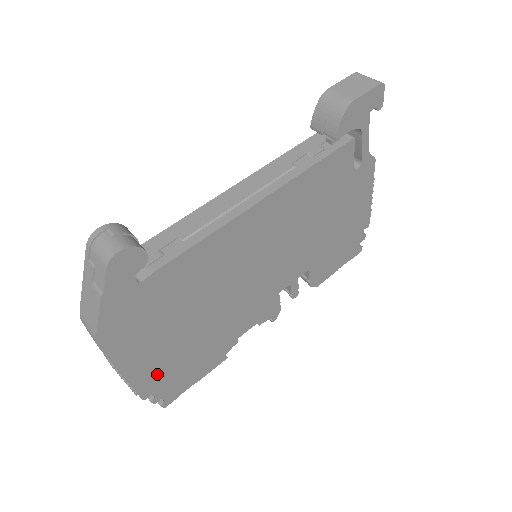
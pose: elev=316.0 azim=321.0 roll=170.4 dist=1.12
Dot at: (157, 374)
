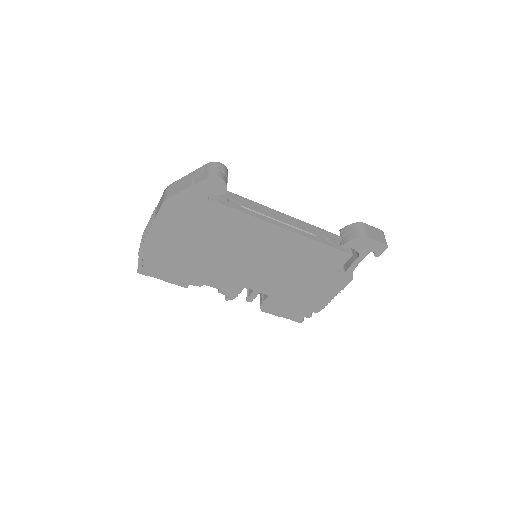
Dot at: (158, 250)
